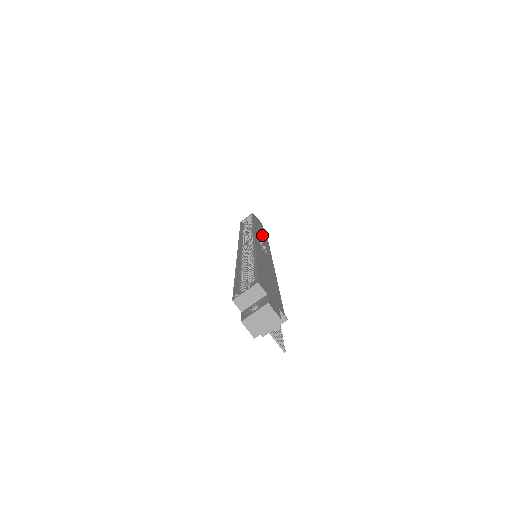
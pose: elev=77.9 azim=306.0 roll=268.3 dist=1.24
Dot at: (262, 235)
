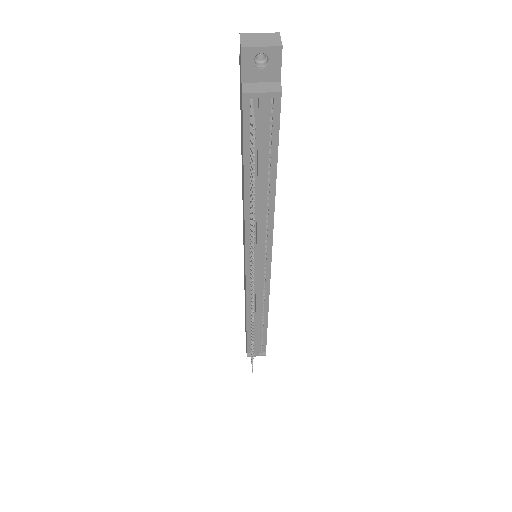
Dot at: occluded
